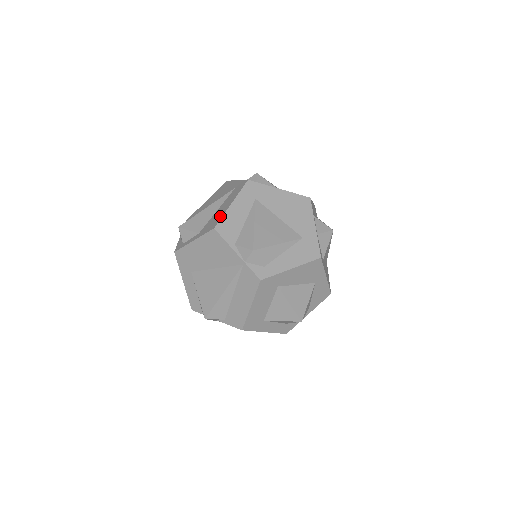
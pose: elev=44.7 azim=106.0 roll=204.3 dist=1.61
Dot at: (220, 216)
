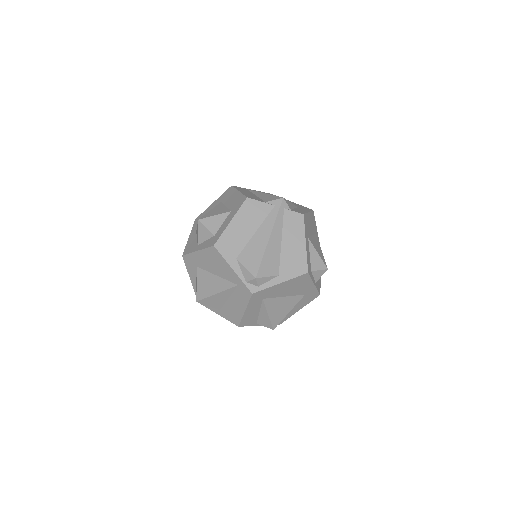
Dot at: (238, 317)
